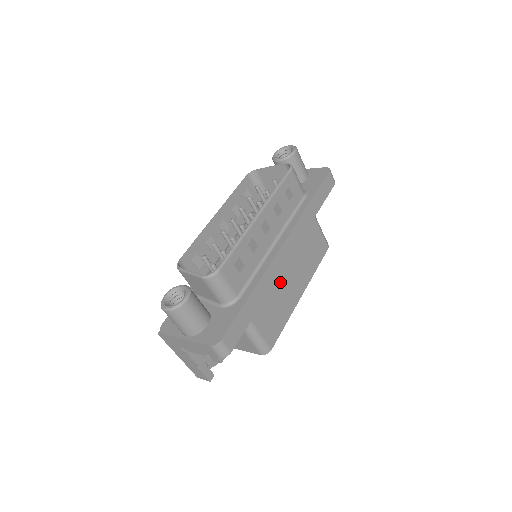
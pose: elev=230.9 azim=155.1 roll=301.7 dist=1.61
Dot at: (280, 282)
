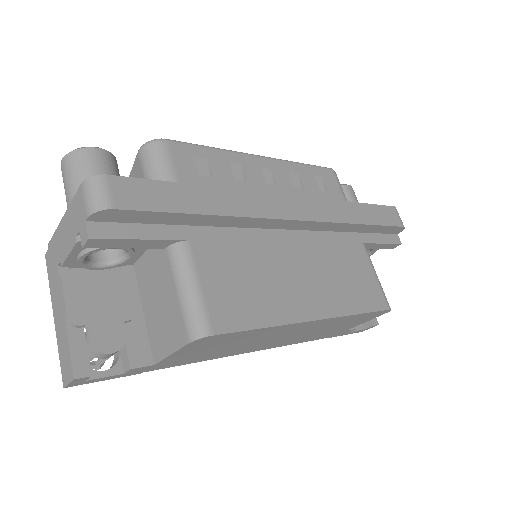
Dot at: (273, 258)
